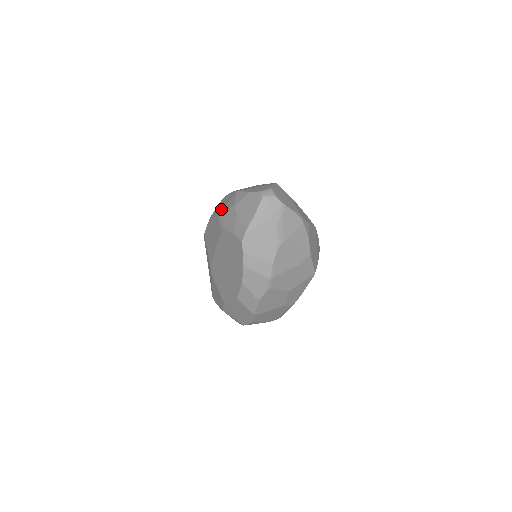
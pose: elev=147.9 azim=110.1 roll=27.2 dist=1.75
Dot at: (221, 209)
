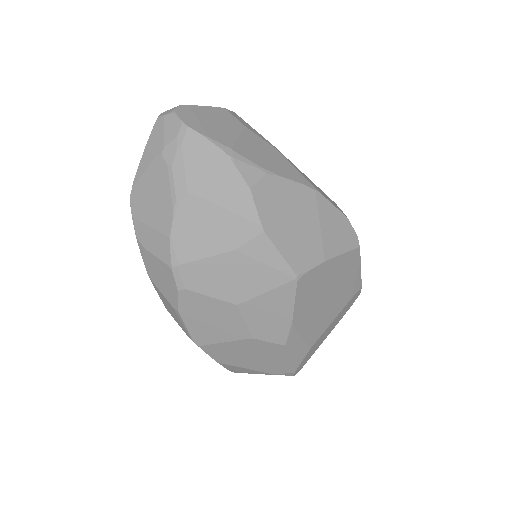
Dot at: occluded
